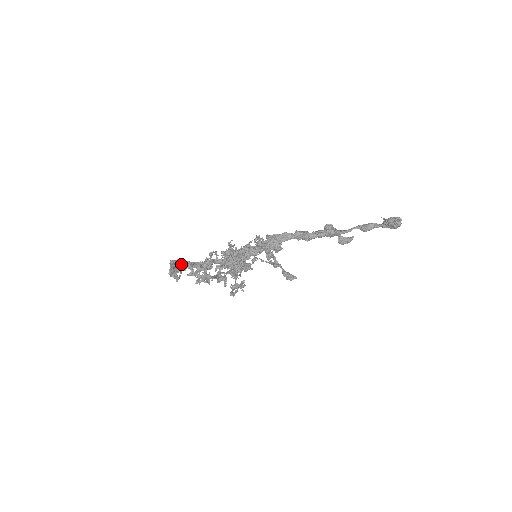
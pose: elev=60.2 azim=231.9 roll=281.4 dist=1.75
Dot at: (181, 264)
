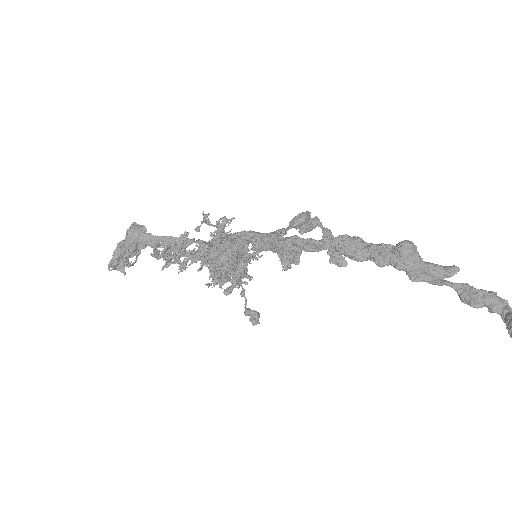
Dot at: (139, 241)
